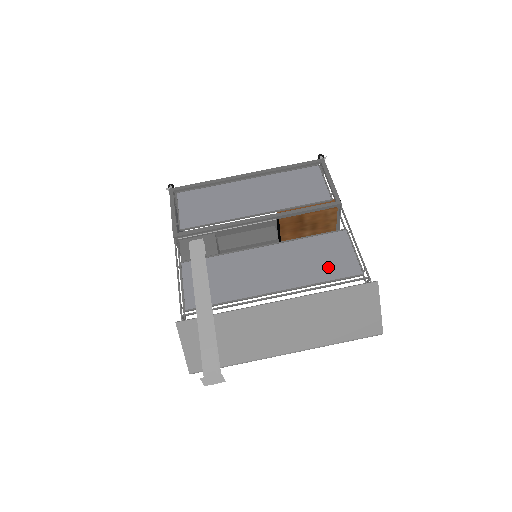
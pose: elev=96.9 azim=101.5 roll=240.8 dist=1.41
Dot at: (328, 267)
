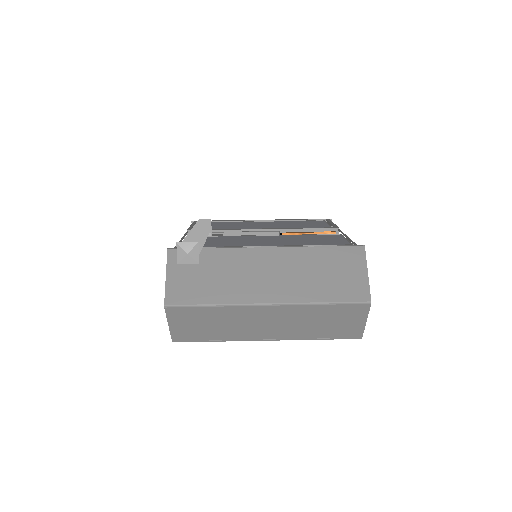
Dot at: (319, 242)
